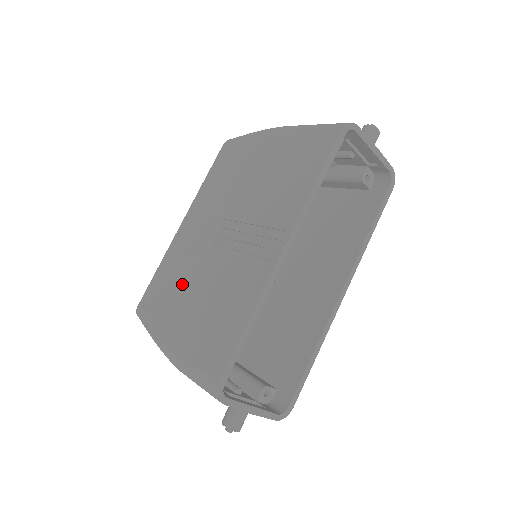
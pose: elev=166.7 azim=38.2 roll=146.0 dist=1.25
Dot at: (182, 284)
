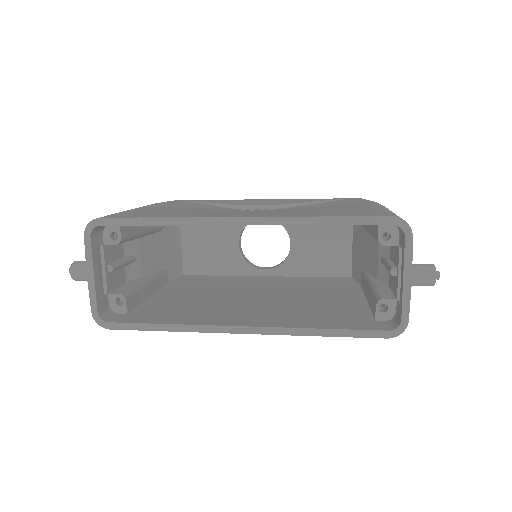
Dot at: (202, 206)
